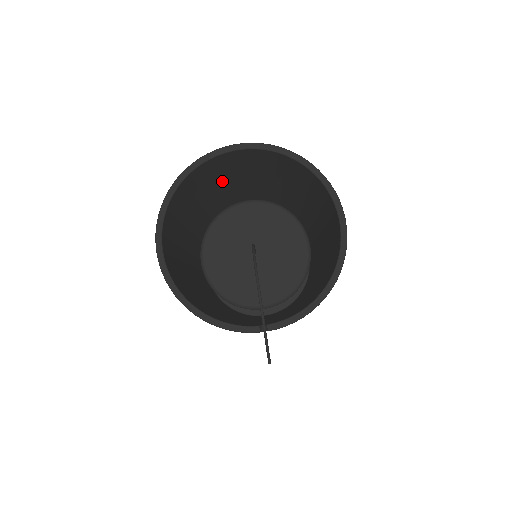
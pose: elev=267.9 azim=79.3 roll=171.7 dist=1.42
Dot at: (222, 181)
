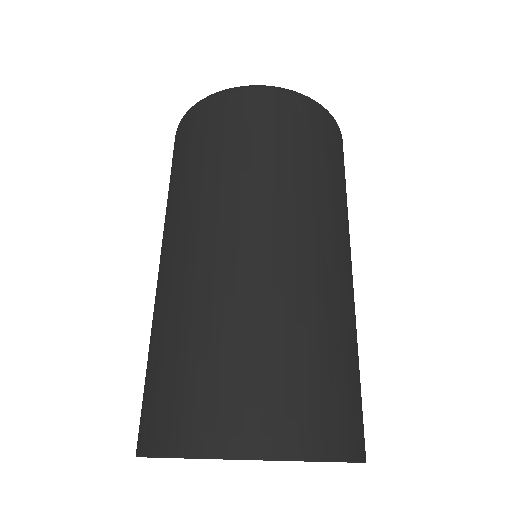
Dot at: (229, 330)
